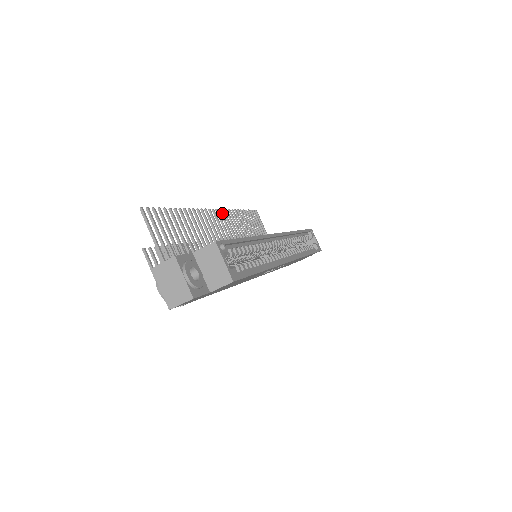
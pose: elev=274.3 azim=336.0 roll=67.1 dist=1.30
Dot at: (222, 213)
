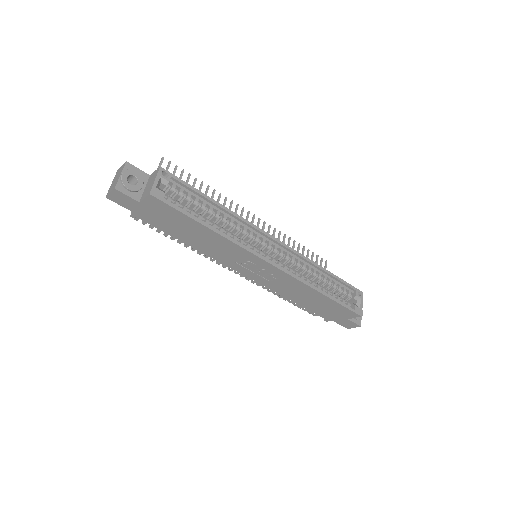
Dot at: (264, 225)
